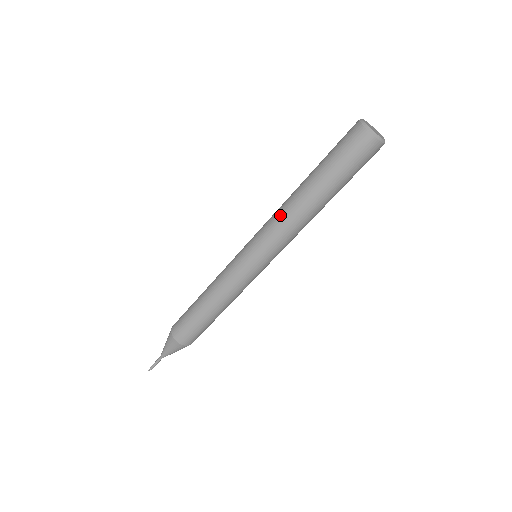
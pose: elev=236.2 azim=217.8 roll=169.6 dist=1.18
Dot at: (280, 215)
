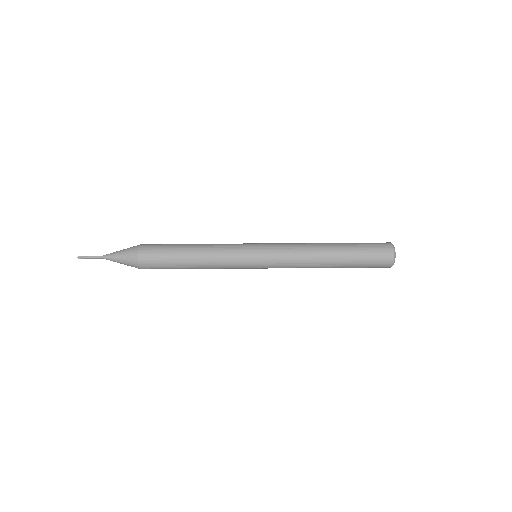
Dot at: (301, 243)
